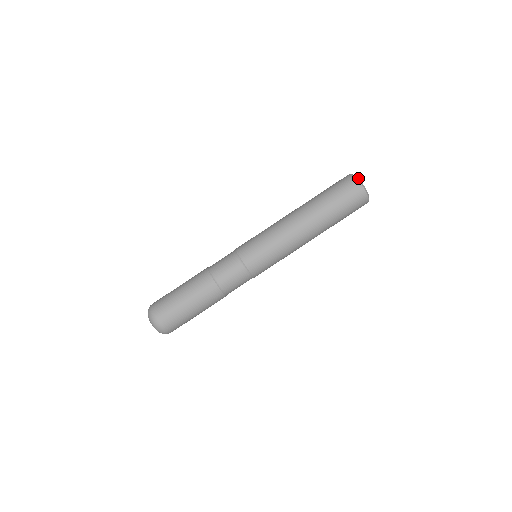
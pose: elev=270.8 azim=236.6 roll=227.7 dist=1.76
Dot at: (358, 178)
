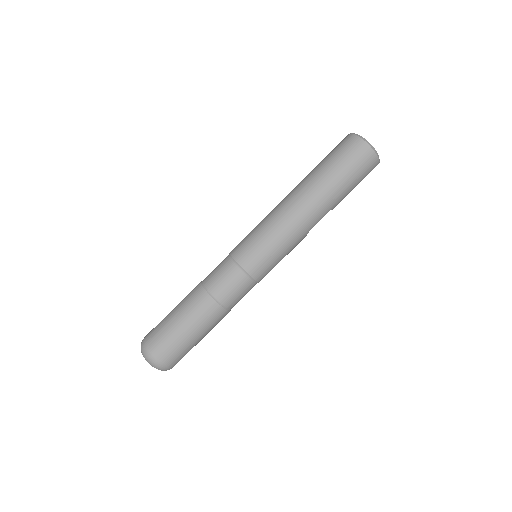
Dot at: (357, 134)
